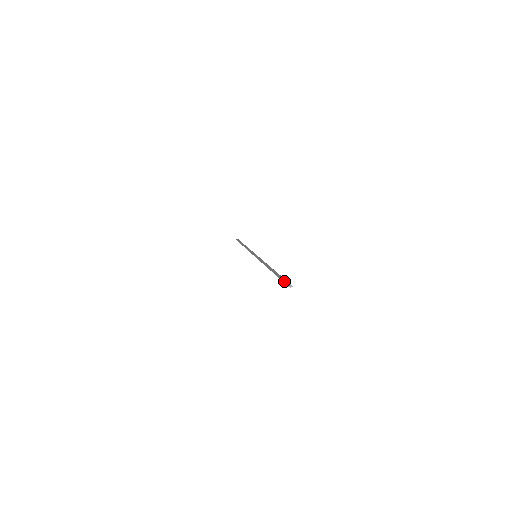
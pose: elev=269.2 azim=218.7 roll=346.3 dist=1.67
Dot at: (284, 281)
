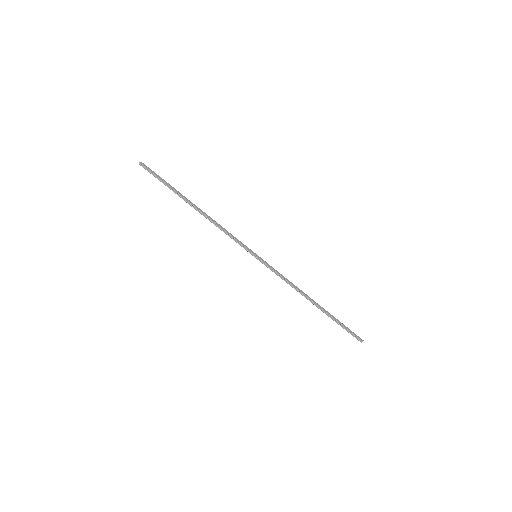
Dot at: (352, 334)
